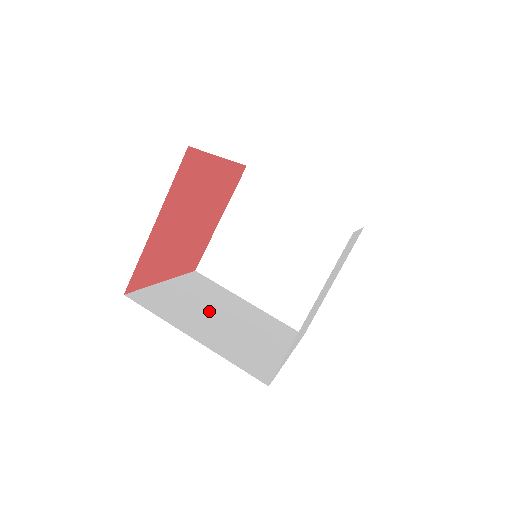
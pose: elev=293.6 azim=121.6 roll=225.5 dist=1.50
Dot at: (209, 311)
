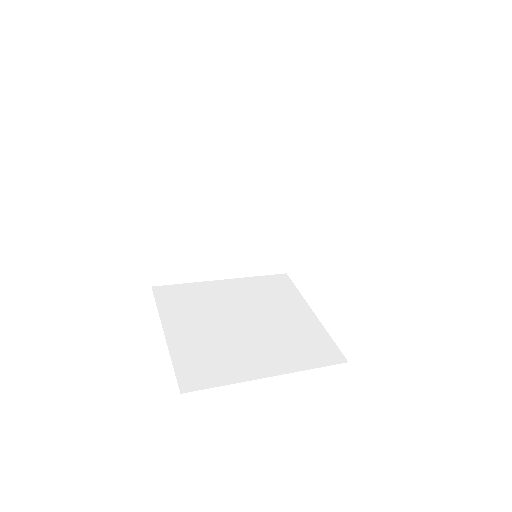
Dot at: occluded
